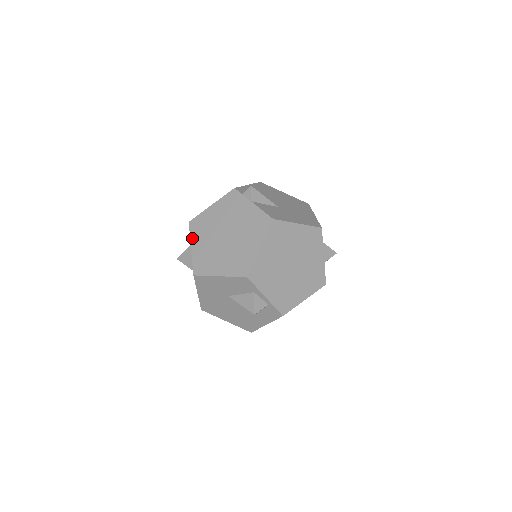
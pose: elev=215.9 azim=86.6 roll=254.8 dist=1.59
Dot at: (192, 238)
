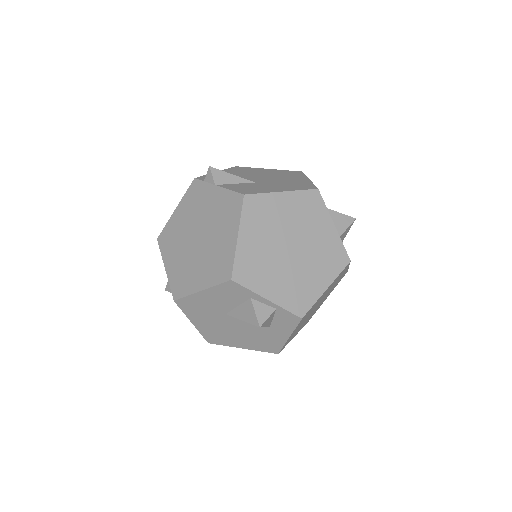
Dot at: (164, 256)
